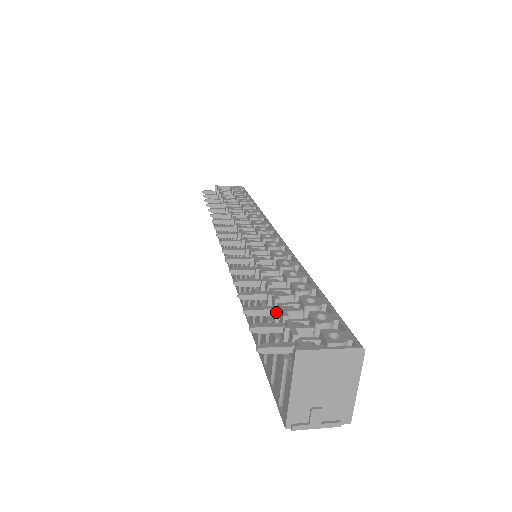
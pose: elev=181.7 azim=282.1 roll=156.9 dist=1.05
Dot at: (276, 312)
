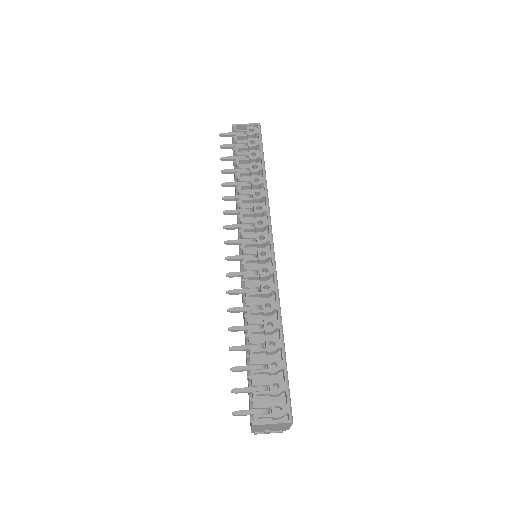
Dot at: (249, 379)
